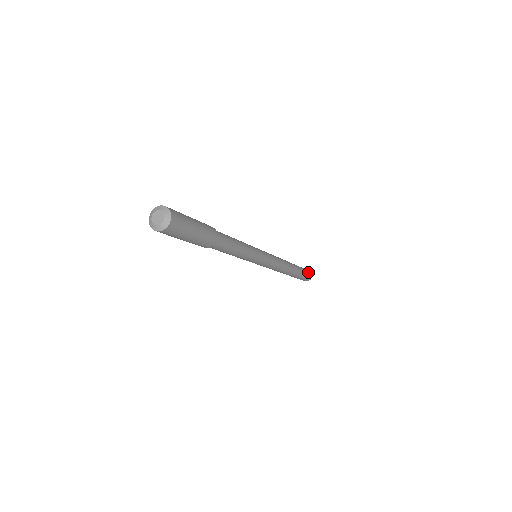
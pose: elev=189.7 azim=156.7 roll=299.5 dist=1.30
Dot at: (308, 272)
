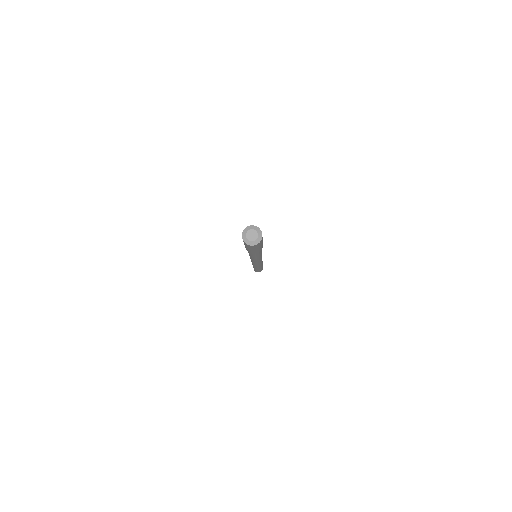
Dot at: occluded
